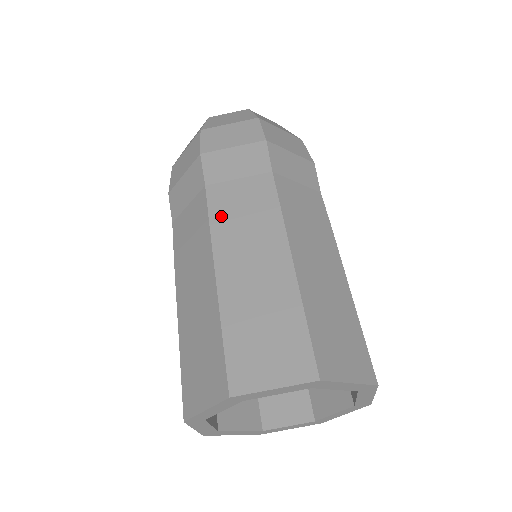
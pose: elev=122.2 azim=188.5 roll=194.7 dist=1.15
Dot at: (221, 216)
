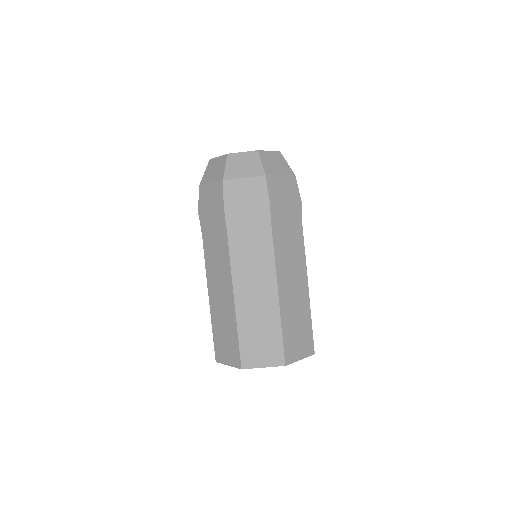
Dot at: (238, 262)
